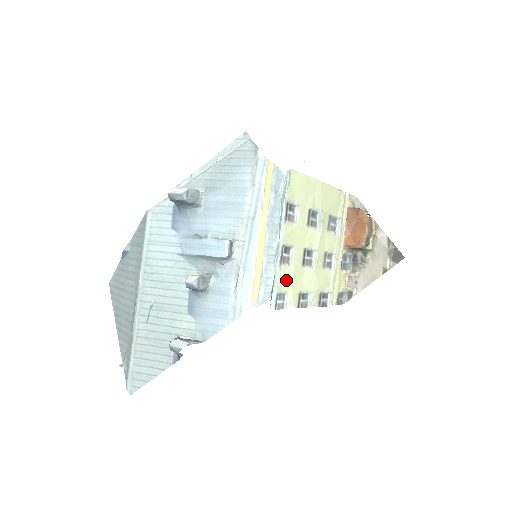
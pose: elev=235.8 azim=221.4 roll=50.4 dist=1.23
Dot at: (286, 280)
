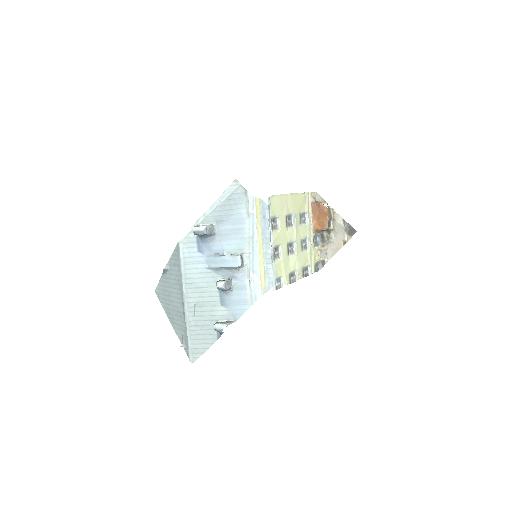
Dot at: (279, 269)
